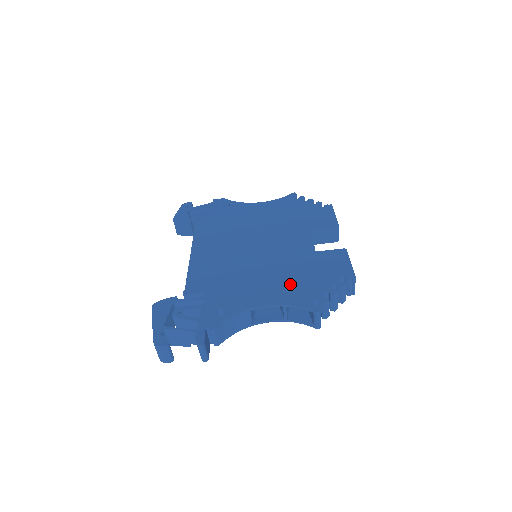
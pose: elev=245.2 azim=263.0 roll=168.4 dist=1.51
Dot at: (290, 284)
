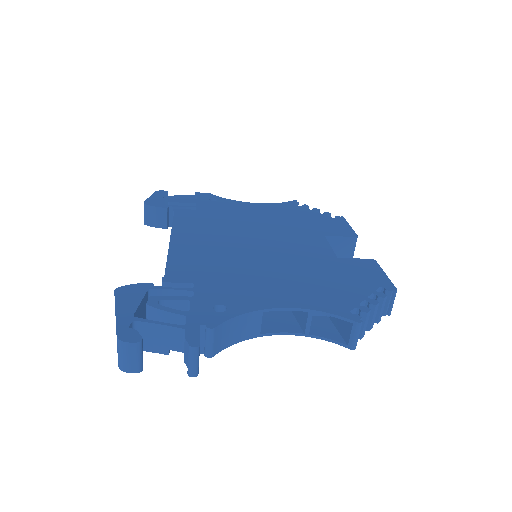
Dot at: (313, 287)
